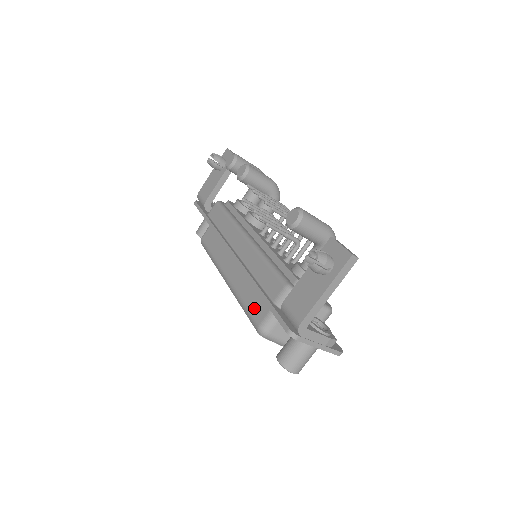
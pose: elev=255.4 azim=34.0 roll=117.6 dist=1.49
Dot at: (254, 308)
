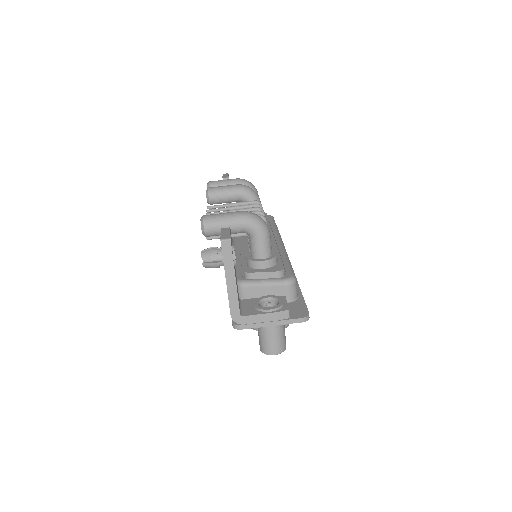
Dot at: occluded
